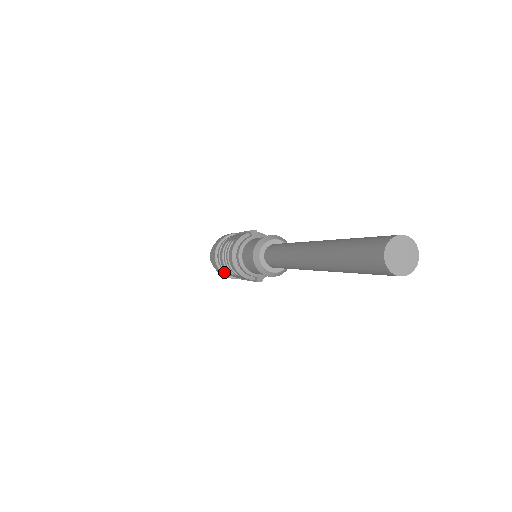
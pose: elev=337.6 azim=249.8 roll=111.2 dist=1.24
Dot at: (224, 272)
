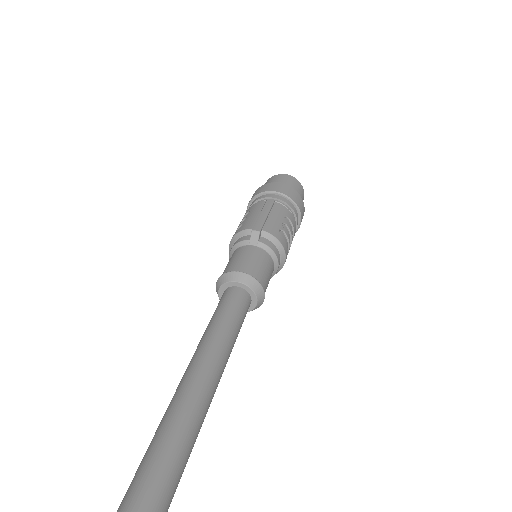
Dot at: occluded
